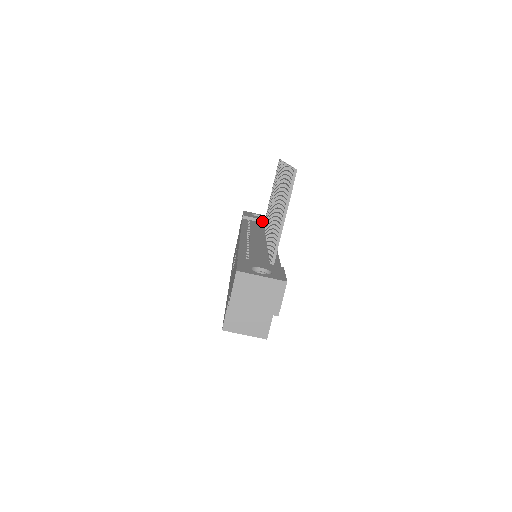
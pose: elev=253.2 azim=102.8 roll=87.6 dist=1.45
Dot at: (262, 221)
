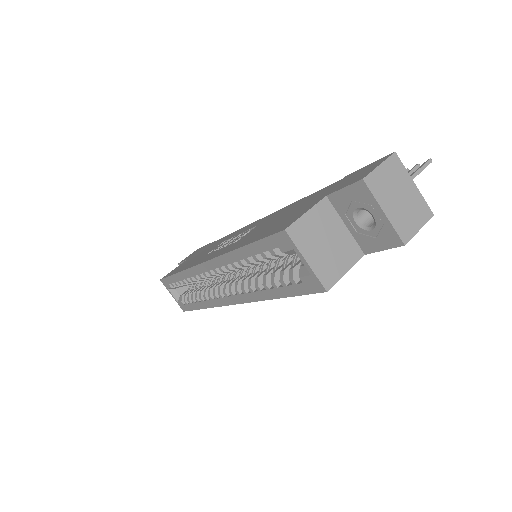
Dot at: occluded
